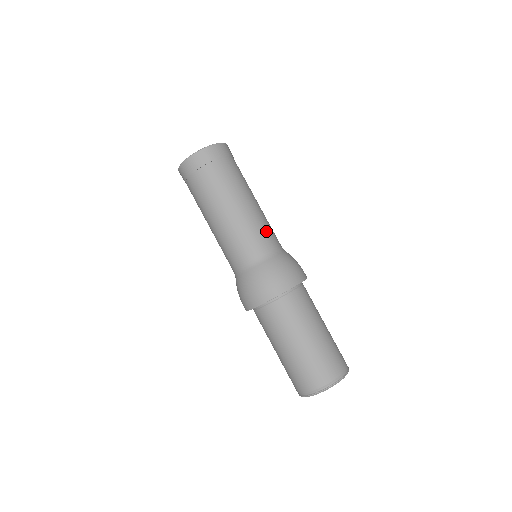
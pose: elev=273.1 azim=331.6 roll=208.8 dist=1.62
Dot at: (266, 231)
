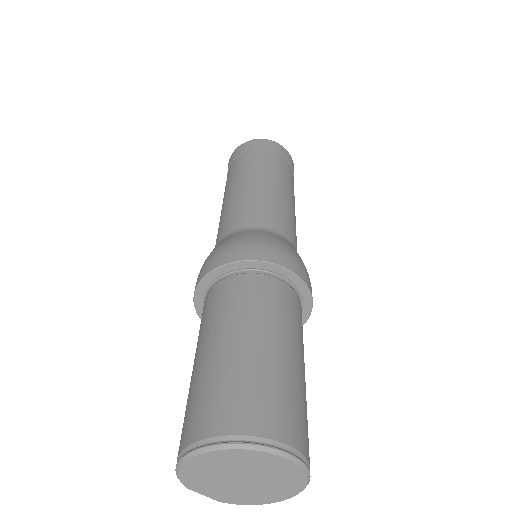
Dot at: (293, 227)
